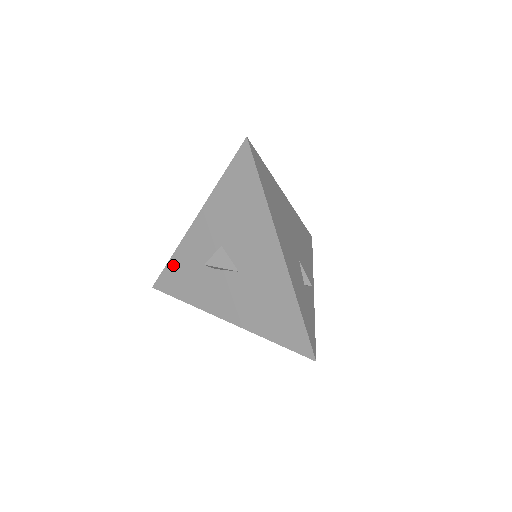
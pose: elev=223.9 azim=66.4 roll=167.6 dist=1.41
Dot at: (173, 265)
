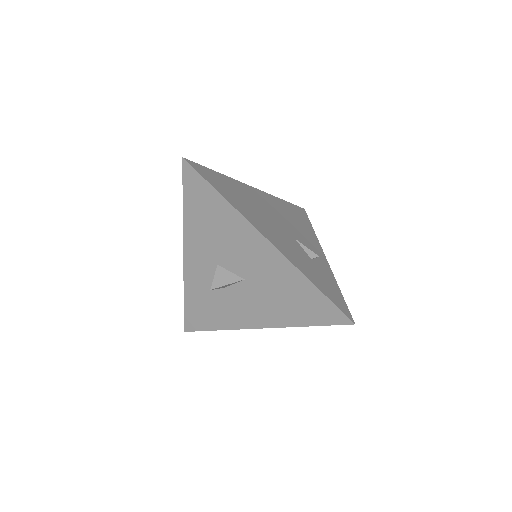
Dot at: (189, 303)
